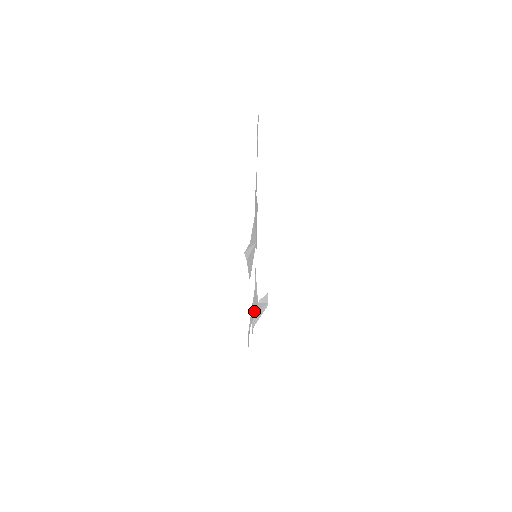
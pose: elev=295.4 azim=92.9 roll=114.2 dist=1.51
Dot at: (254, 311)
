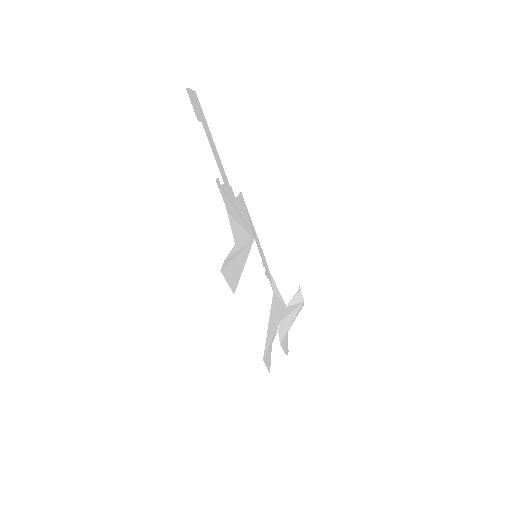
Dot at: (277, 321)
